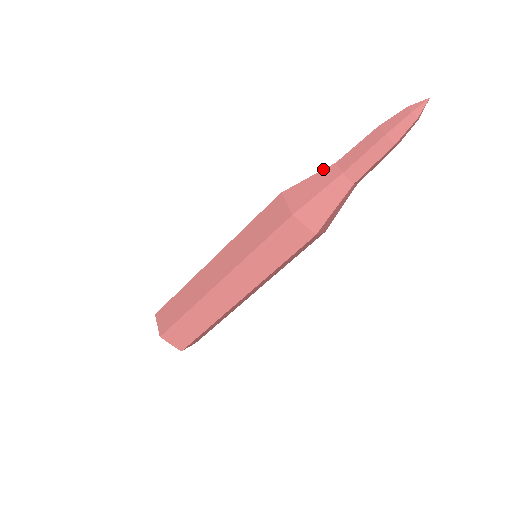
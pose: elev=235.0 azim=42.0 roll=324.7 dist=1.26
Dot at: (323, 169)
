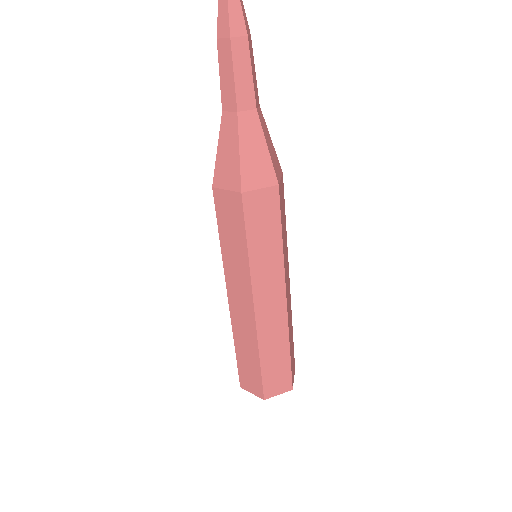
Dot at: occluded
